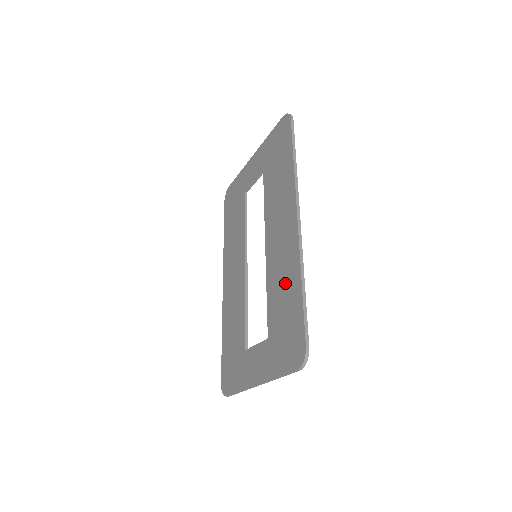
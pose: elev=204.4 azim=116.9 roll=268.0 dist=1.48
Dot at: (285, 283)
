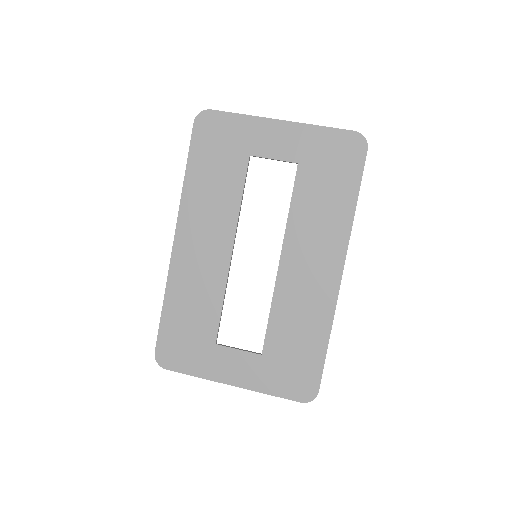
Dot at: (305, 322)
